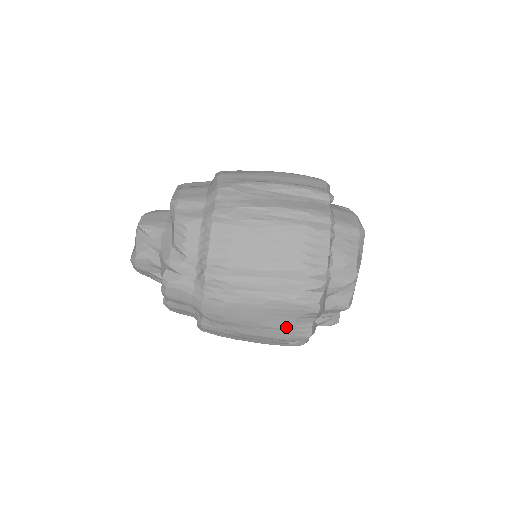
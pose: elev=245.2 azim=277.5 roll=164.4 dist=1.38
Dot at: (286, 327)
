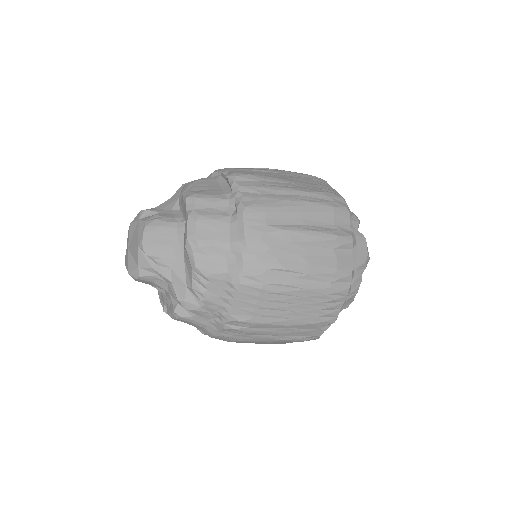
Dot at: occluded
